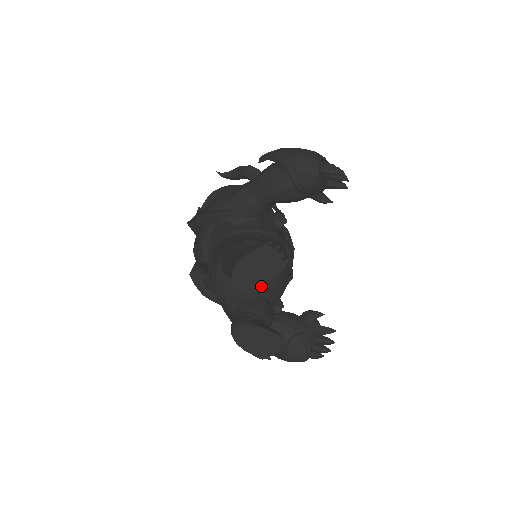
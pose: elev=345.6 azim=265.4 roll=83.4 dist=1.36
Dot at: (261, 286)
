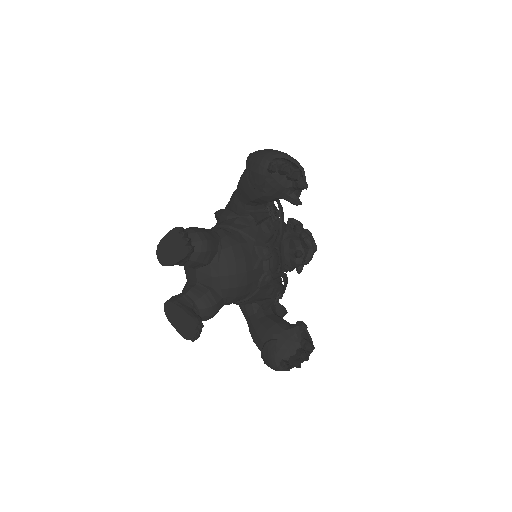
Dot at: (204, 274)
